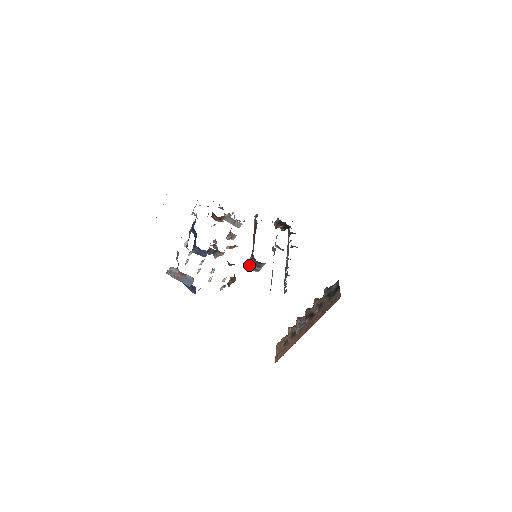
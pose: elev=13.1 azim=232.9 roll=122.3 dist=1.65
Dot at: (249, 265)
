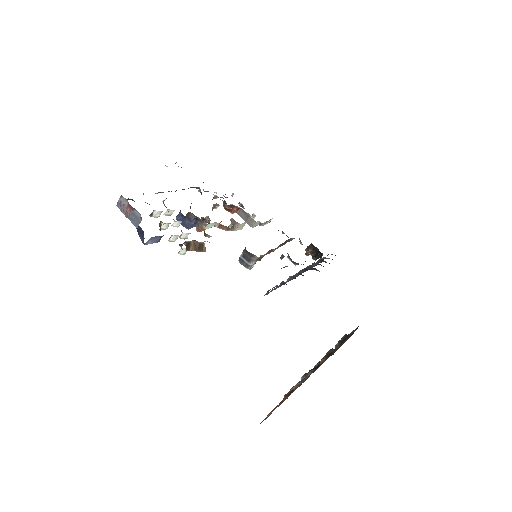
Dot at: (239, 257)
